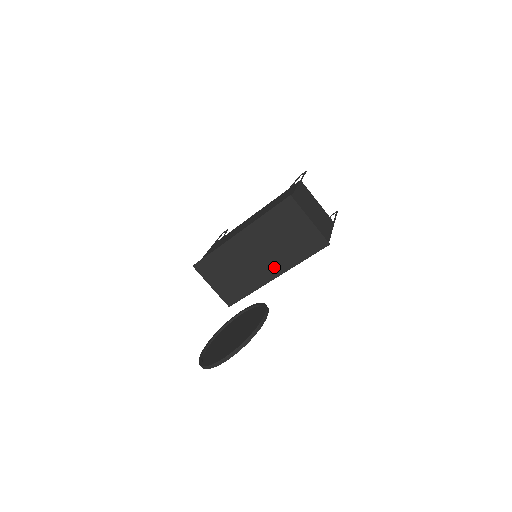
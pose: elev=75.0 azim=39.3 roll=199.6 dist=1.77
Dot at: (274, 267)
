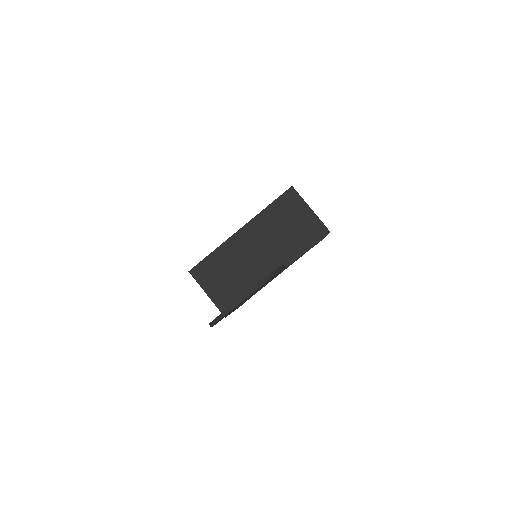
Dot at: (276, 263)
